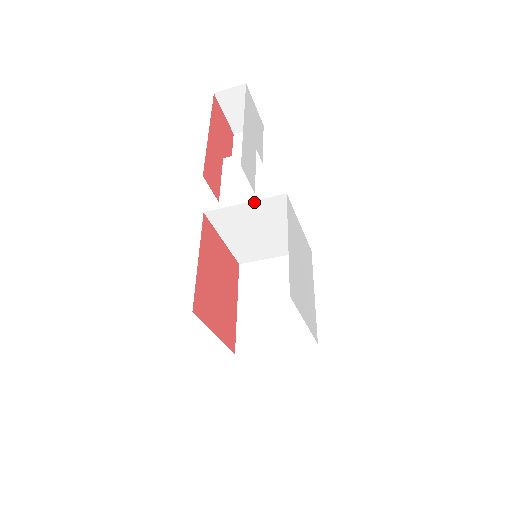
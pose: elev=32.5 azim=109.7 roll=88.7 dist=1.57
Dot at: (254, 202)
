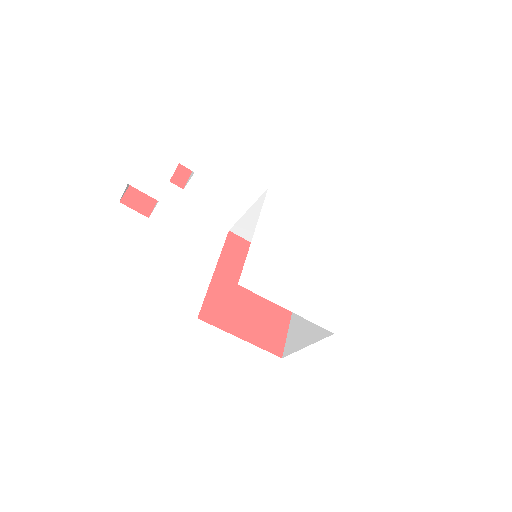
Dot at: (253, 207)
